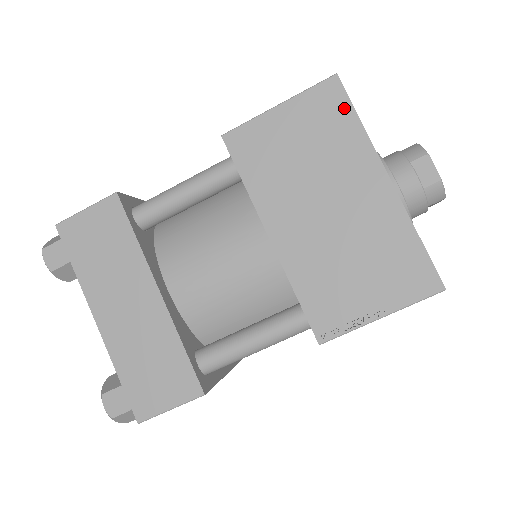
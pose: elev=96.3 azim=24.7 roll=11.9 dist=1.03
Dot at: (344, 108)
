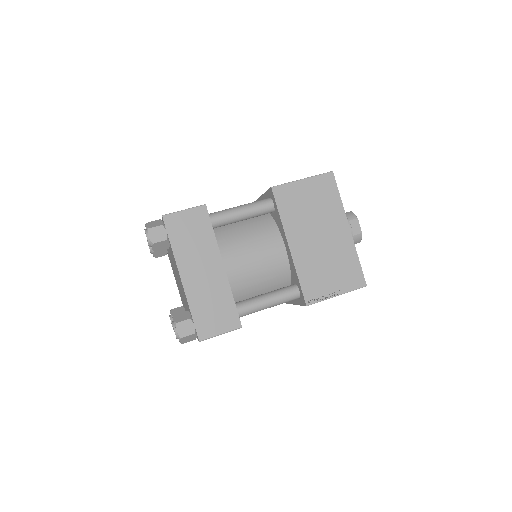
Dot at: (334, 189)
